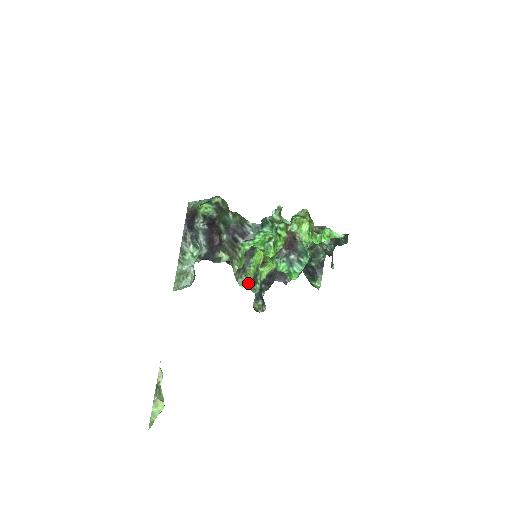
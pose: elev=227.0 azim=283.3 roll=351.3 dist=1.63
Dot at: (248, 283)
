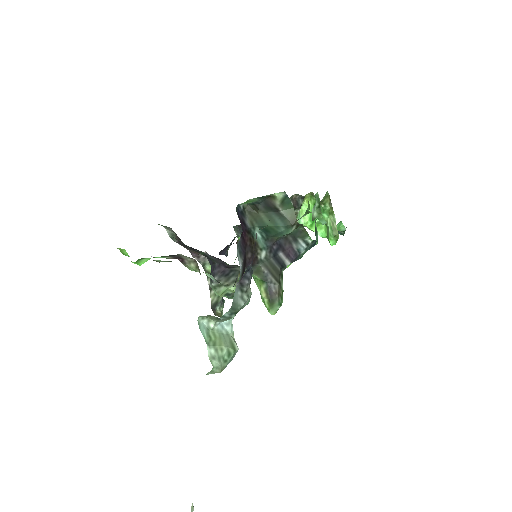
Dot at: (233, 292)
